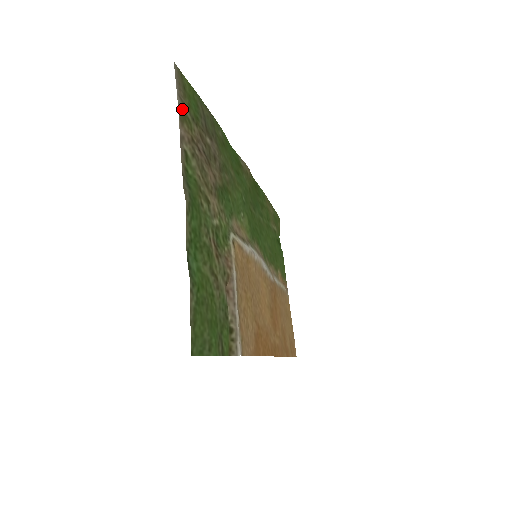
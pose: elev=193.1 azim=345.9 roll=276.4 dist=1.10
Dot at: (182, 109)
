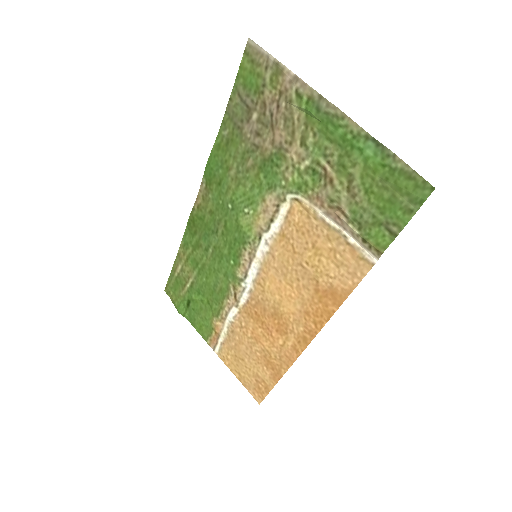
Dot at: (273, 67)
